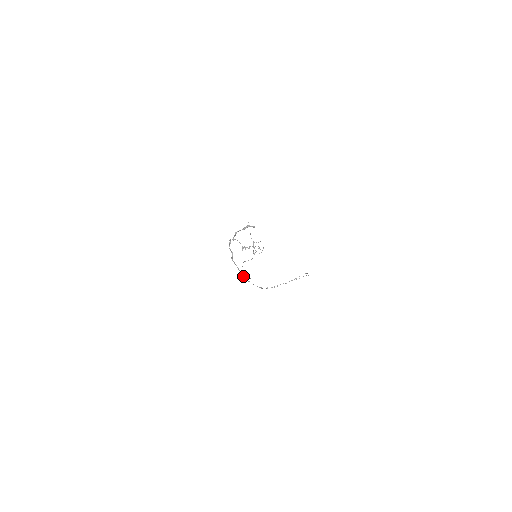
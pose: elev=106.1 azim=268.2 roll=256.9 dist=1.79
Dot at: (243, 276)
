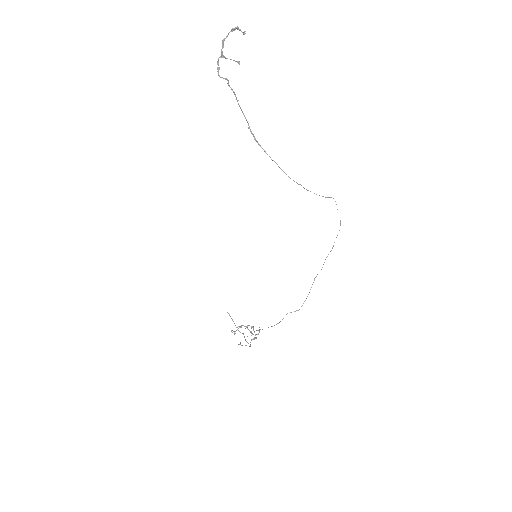
Dot at: (252, 134)
